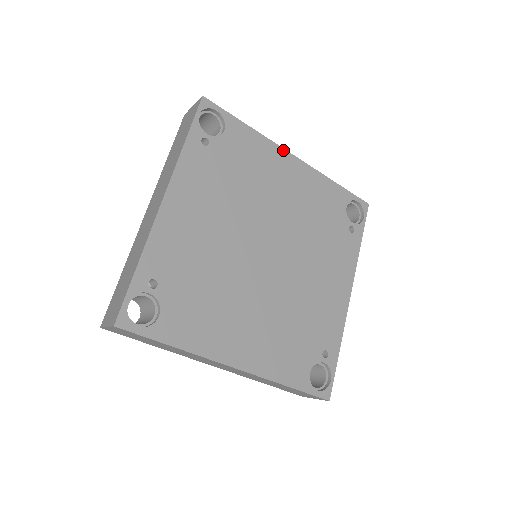
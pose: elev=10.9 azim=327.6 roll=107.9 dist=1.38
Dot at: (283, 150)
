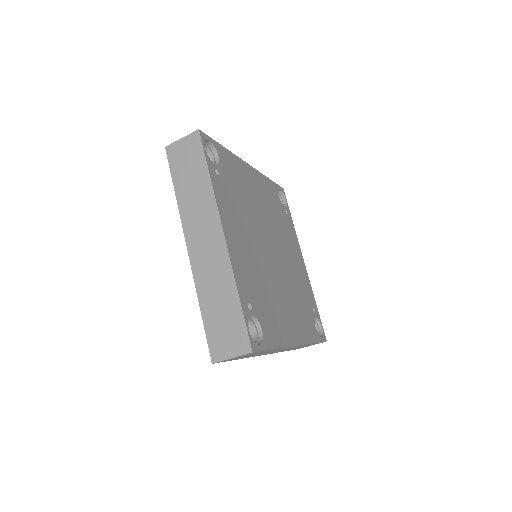
Dot at: (244, 162)
